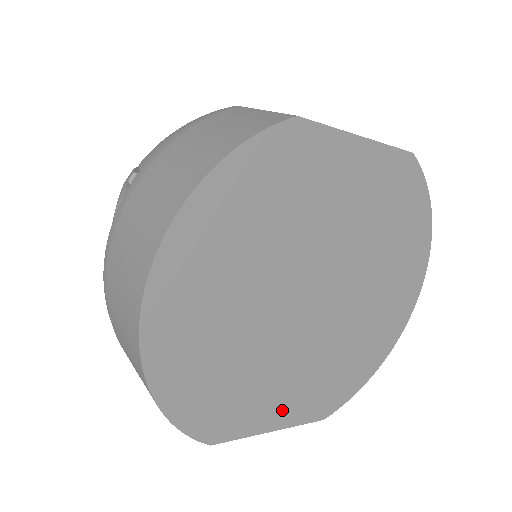
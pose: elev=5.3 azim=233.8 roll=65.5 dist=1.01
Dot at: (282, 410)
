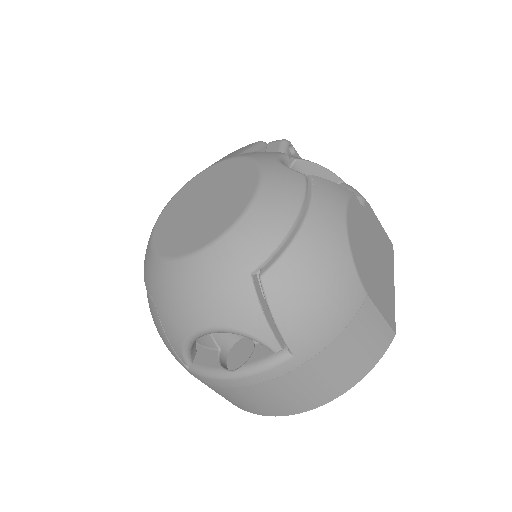
Dot at: occluded
